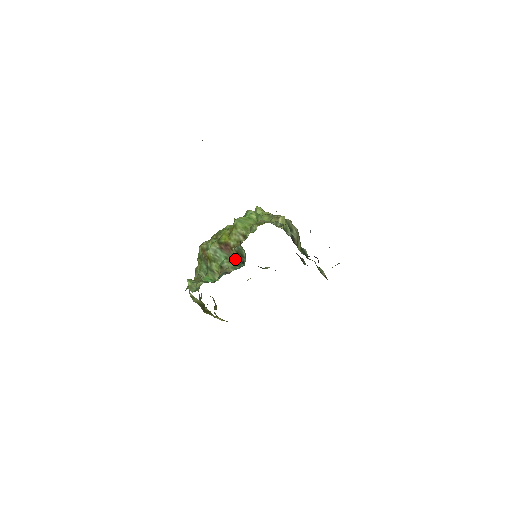
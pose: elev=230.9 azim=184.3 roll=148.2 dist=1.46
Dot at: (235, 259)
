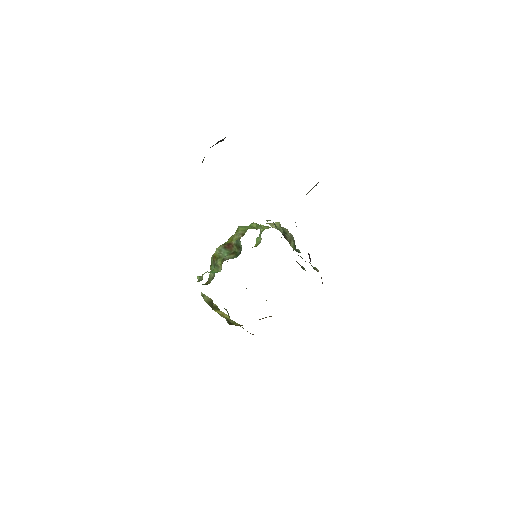
Dot at: (235, 252)
